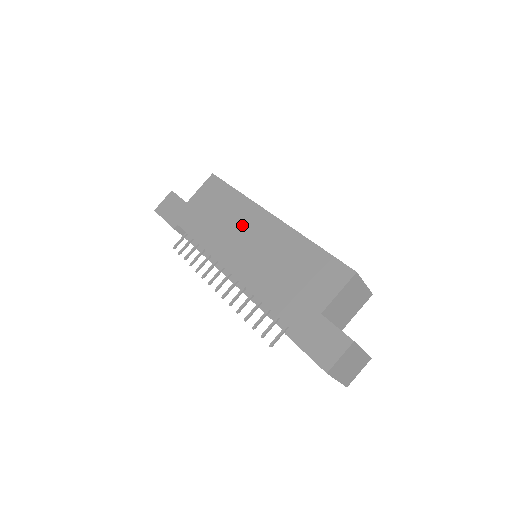
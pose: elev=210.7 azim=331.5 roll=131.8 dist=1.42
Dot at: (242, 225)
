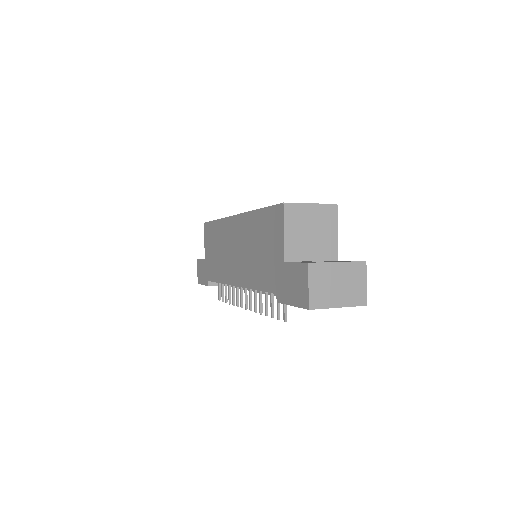
Dot at: (228, 243)
